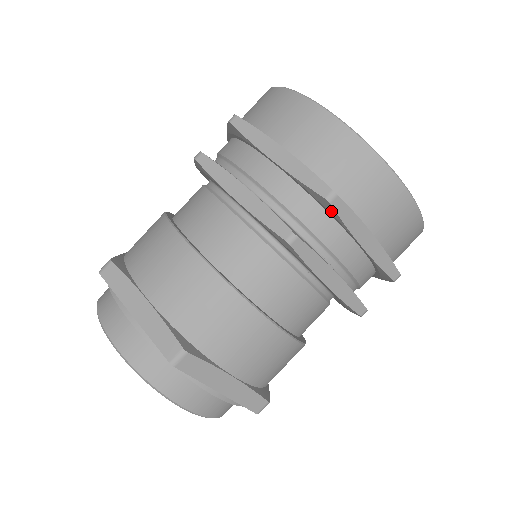
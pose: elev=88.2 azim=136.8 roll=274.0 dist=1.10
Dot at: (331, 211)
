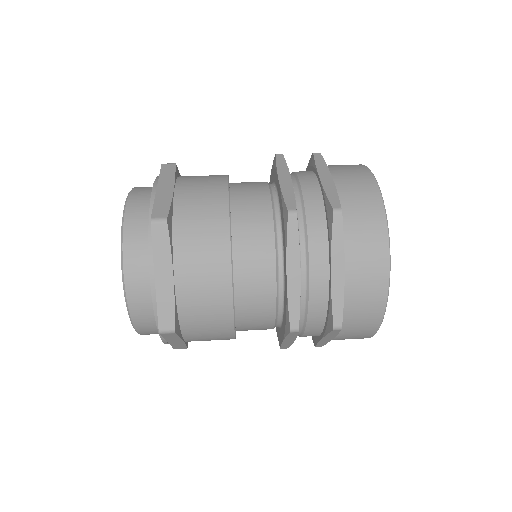
Dot at: (313, 162)
